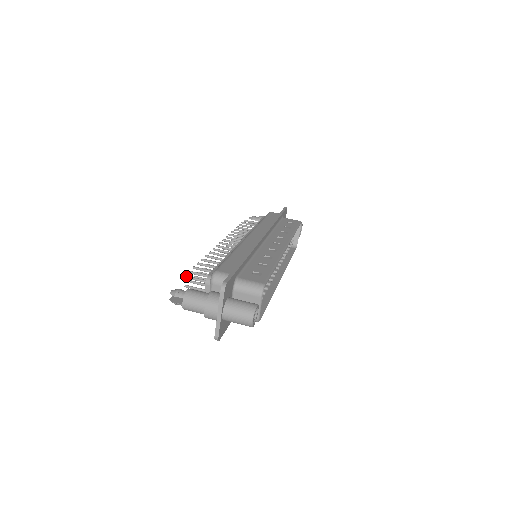
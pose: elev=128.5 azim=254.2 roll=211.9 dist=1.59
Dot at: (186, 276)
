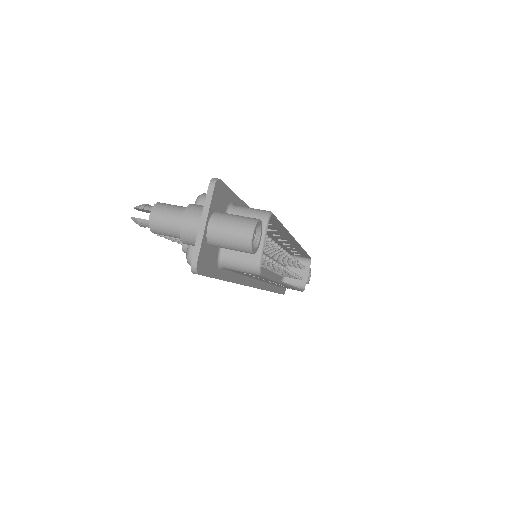
Dot at: occluded
